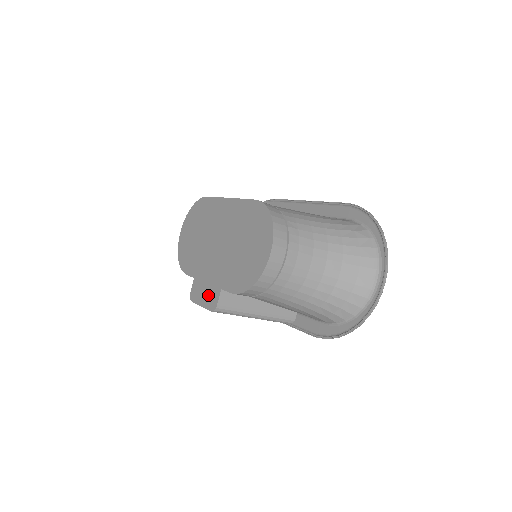
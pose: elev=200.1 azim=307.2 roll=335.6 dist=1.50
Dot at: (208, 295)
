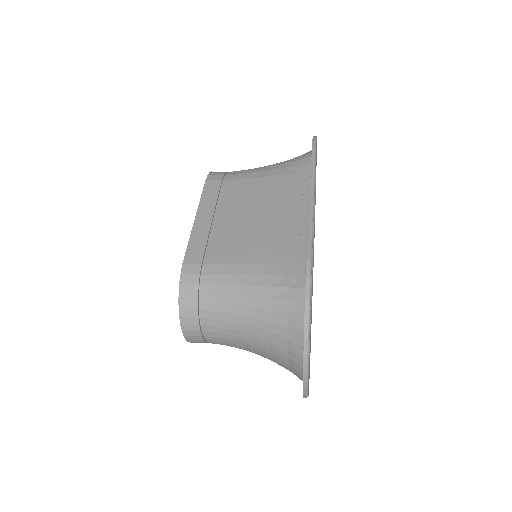
Dot at: occluded
